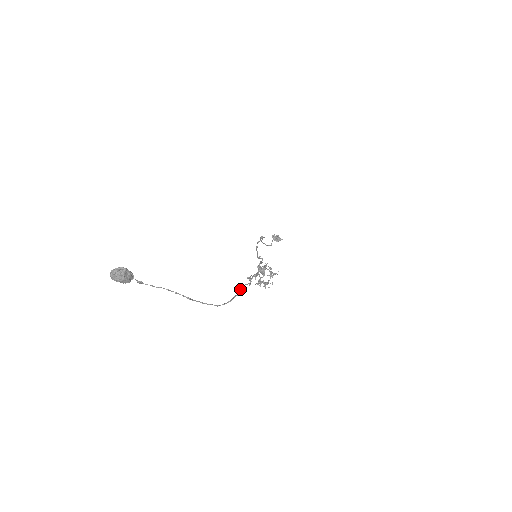
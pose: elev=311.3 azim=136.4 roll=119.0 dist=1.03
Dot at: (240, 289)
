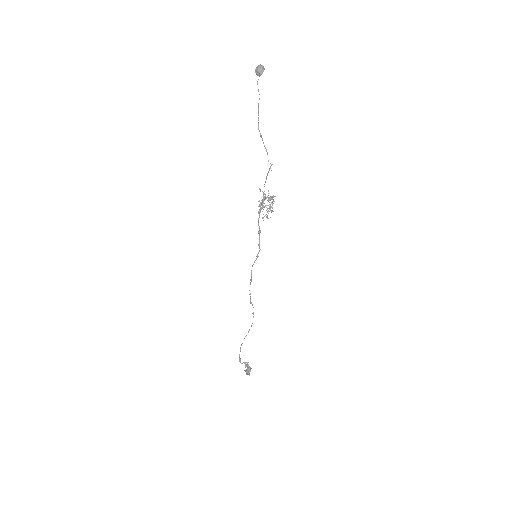
Dot at: occluded
